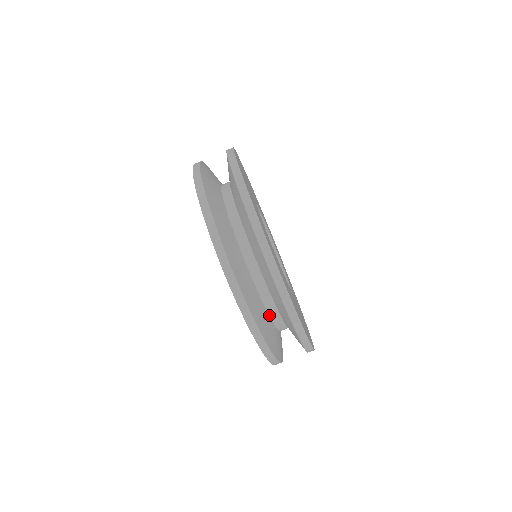
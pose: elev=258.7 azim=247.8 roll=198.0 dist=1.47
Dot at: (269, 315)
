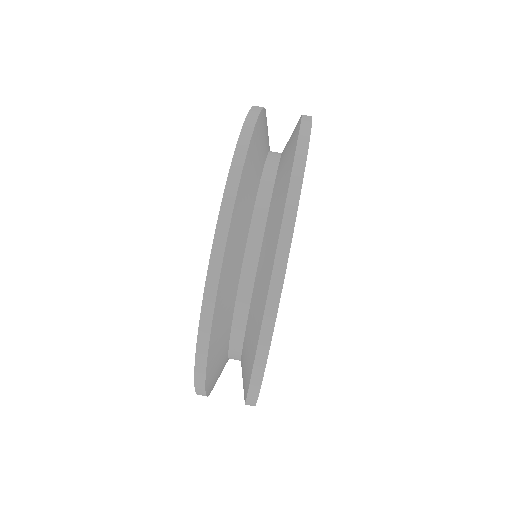
Dot at: (248, 237)
